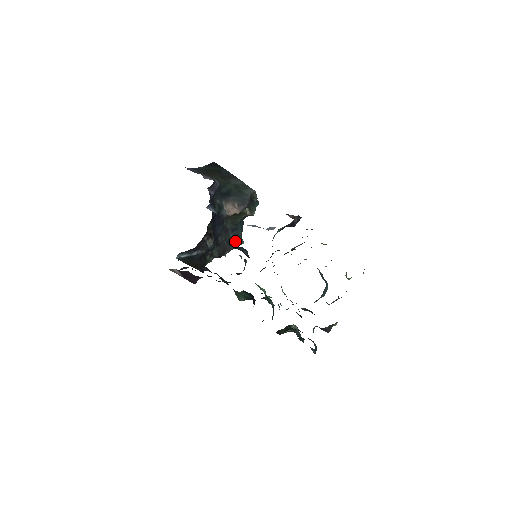
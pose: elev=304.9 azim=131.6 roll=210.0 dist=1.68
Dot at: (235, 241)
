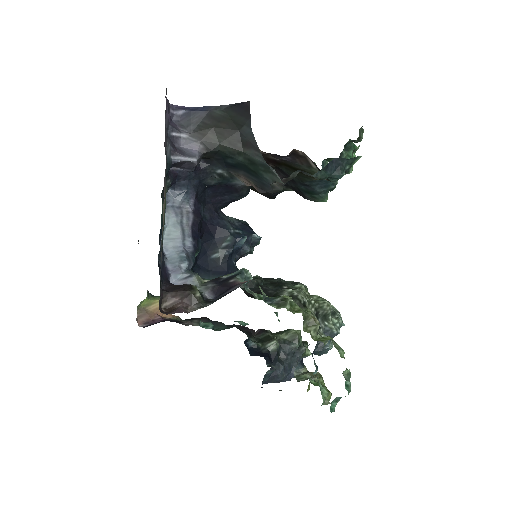
Dot at: (310, 194)
